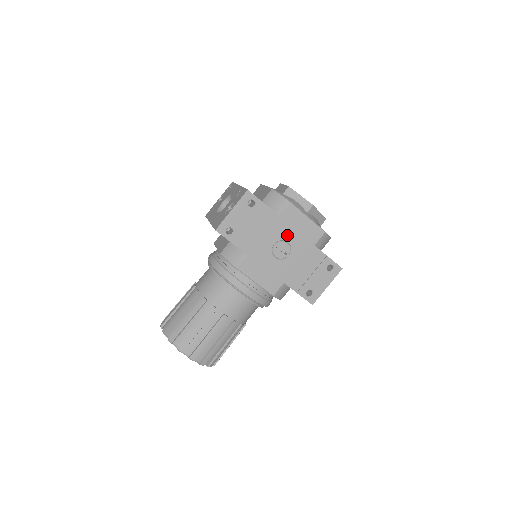
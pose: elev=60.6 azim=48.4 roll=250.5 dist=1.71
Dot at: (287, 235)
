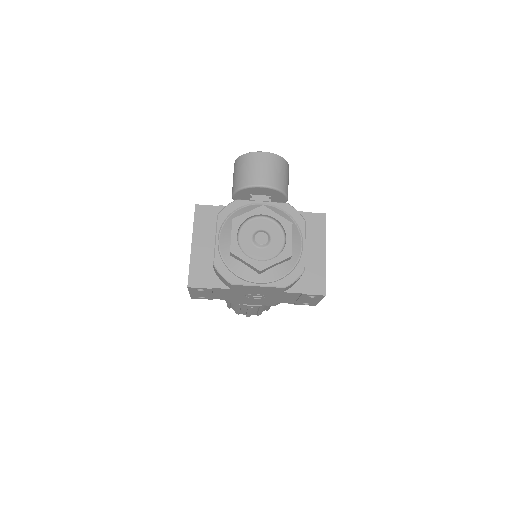
Dot at: (251, 292)
